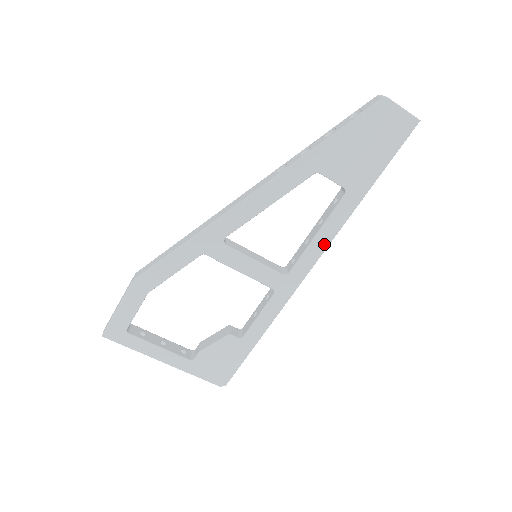
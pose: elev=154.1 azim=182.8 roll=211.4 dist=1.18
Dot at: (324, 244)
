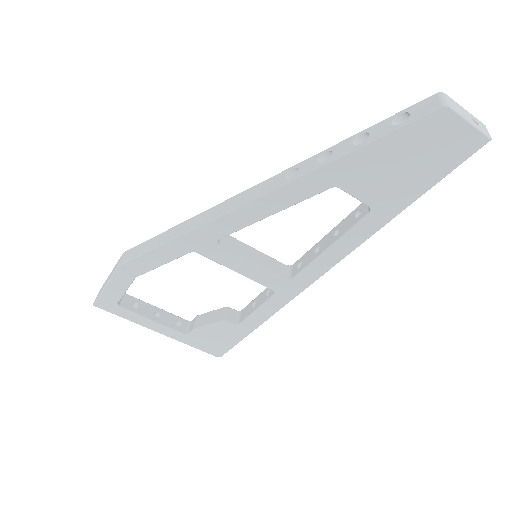
Dot at: (336, 258)
